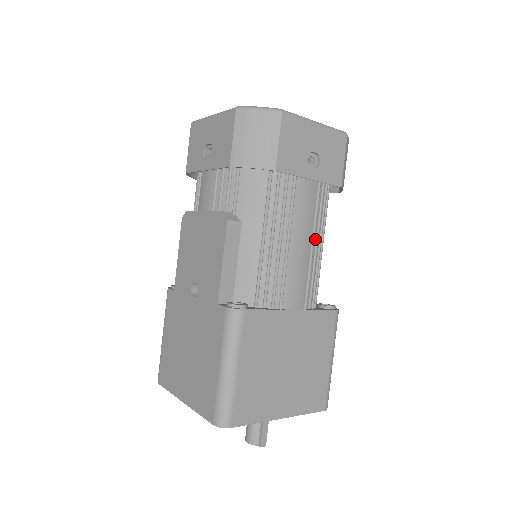
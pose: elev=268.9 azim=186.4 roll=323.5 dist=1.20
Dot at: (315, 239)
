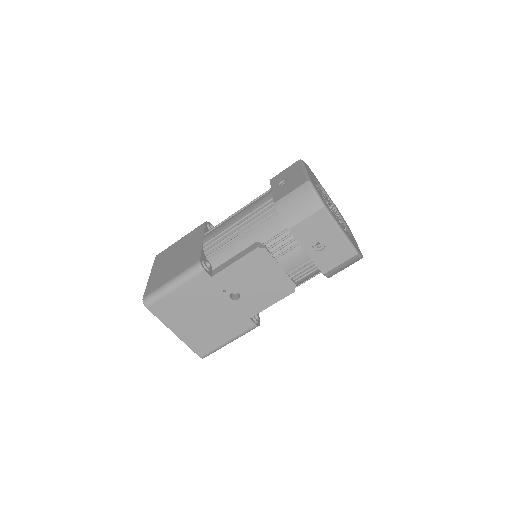
Dot at: occluded
